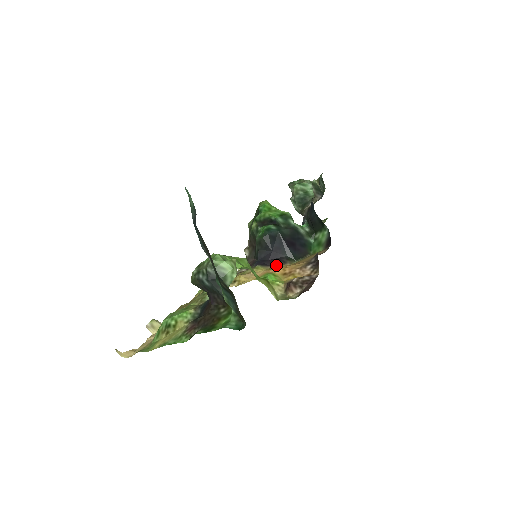
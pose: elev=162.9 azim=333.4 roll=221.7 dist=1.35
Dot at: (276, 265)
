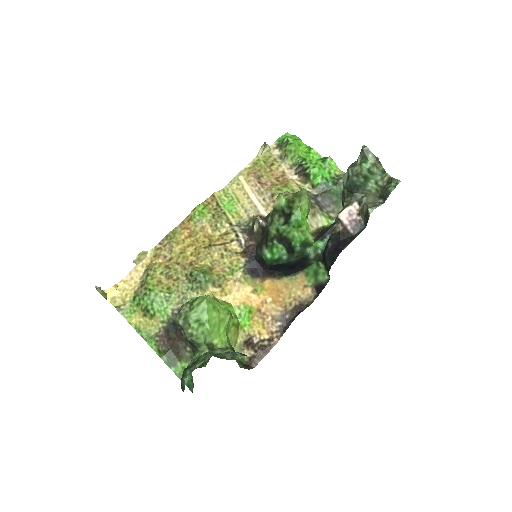
Dot at: (265, 278)
